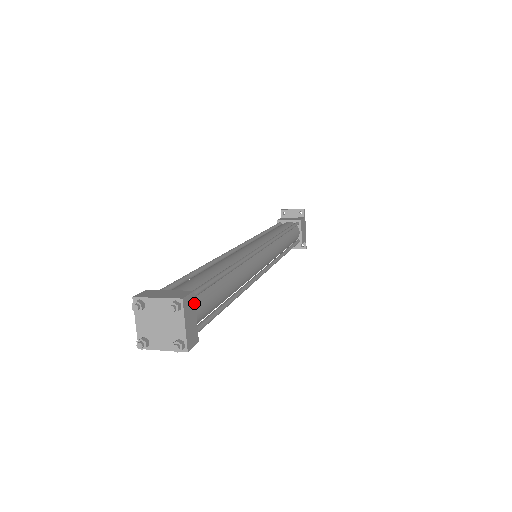
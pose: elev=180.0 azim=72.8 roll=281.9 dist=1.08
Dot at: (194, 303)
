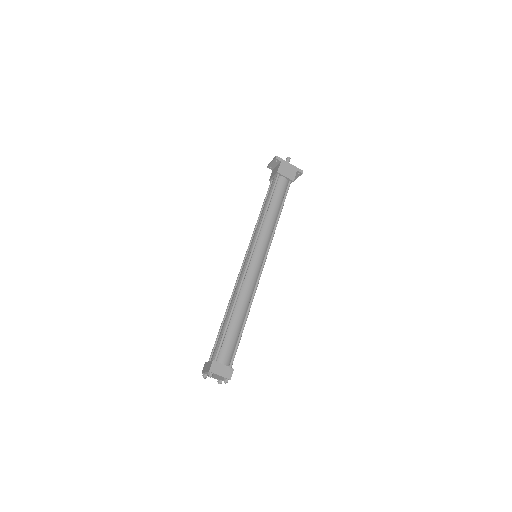
Dot at: (217, 363)
